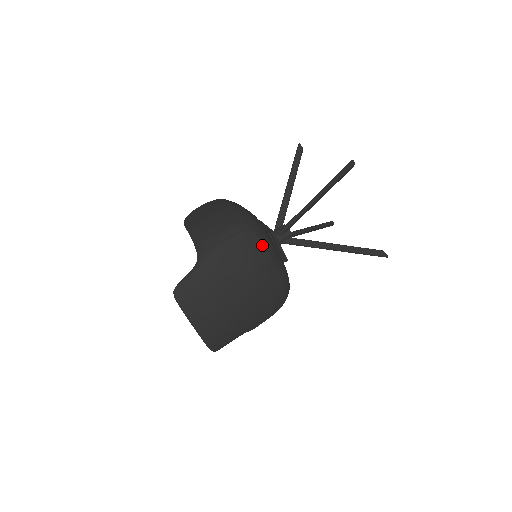
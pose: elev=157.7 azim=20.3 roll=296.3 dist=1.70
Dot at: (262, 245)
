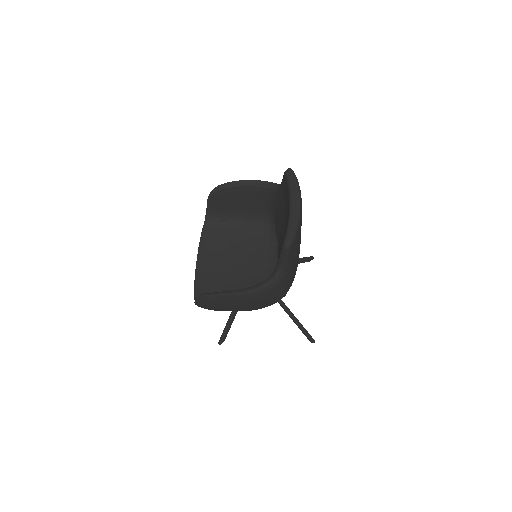
Dot at: occluded
